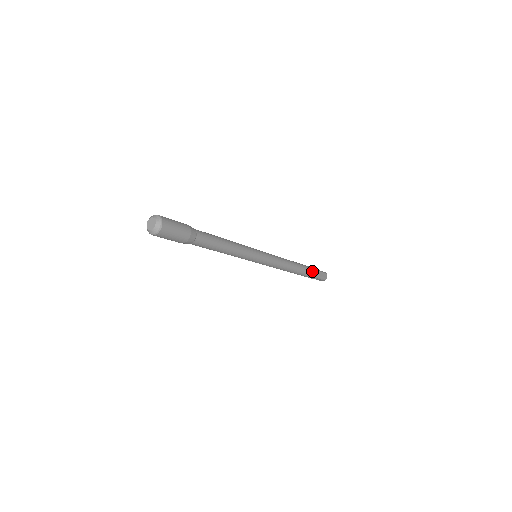
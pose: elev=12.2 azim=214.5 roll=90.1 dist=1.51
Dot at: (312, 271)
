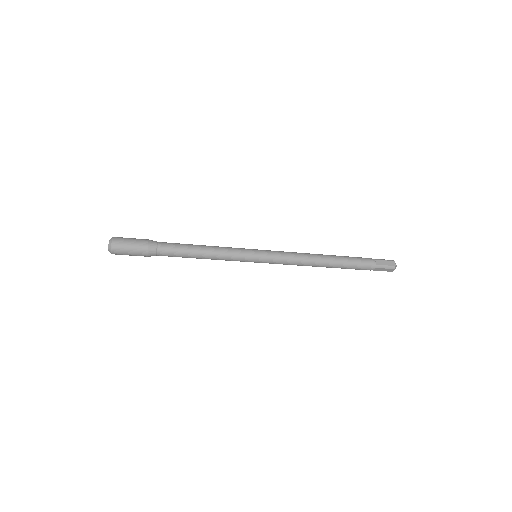
Dot at: (359, 260)
